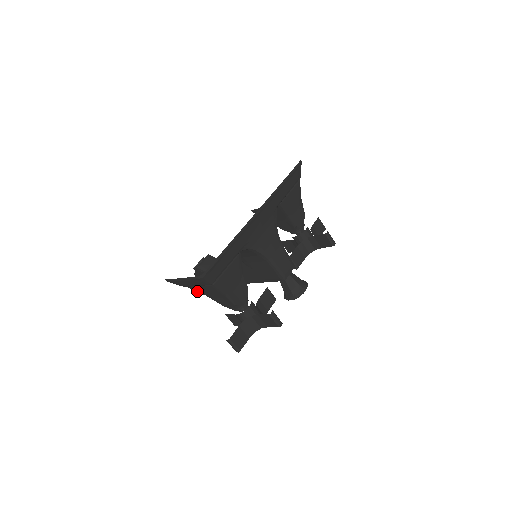
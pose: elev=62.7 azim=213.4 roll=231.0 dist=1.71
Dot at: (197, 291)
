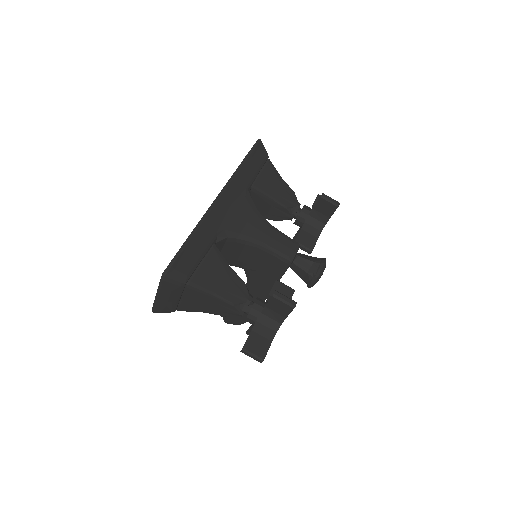
Dot at: (190, 310)
